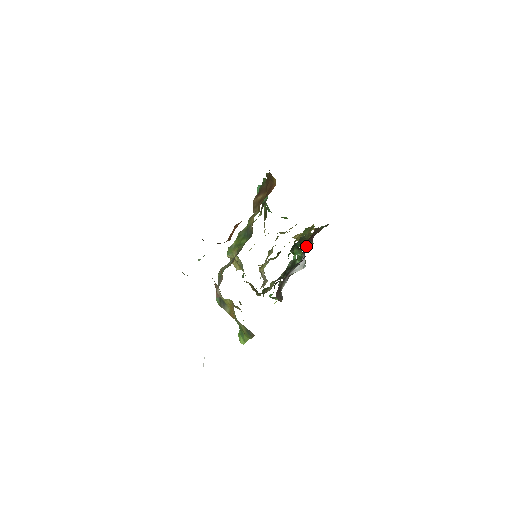
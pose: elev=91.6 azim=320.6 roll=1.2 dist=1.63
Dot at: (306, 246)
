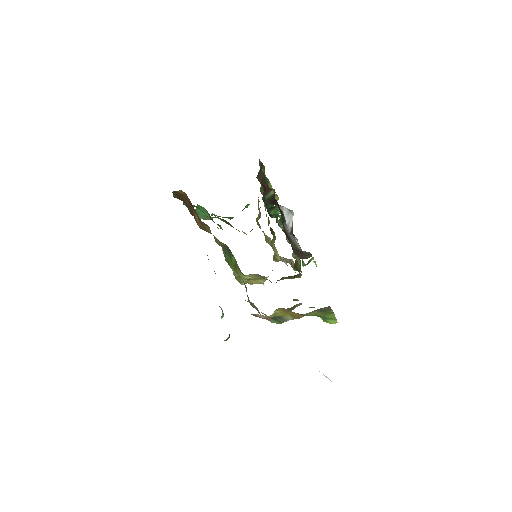
Dot at: (271, 198)
